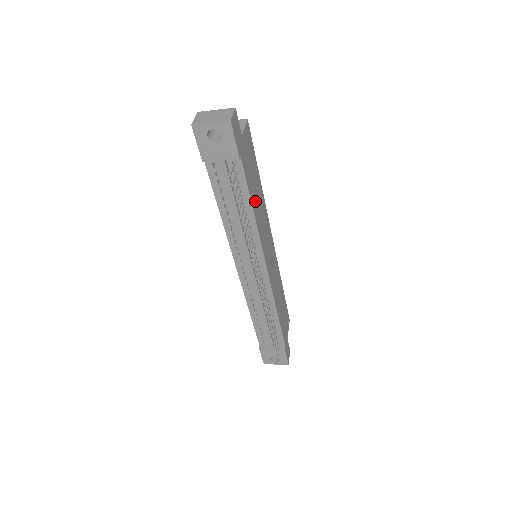
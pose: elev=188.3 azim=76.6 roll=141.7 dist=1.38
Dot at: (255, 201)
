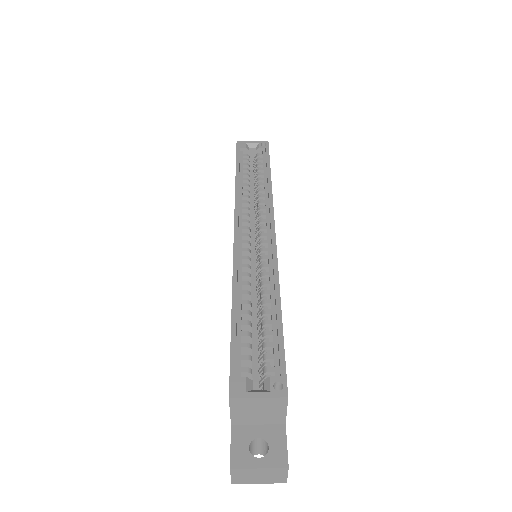
Dot at: occluded
